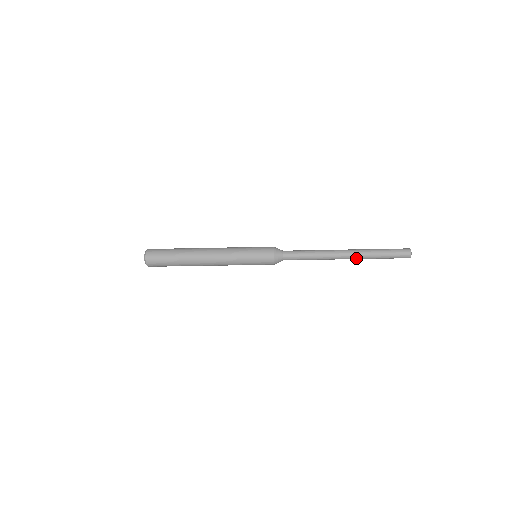
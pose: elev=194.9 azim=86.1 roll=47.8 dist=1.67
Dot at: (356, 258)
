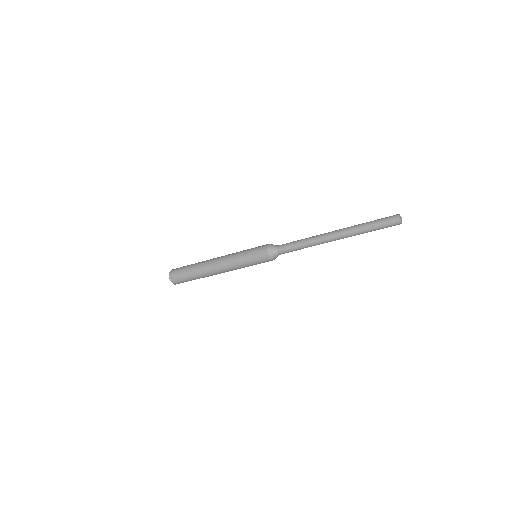
Dot at: (344, 233)
